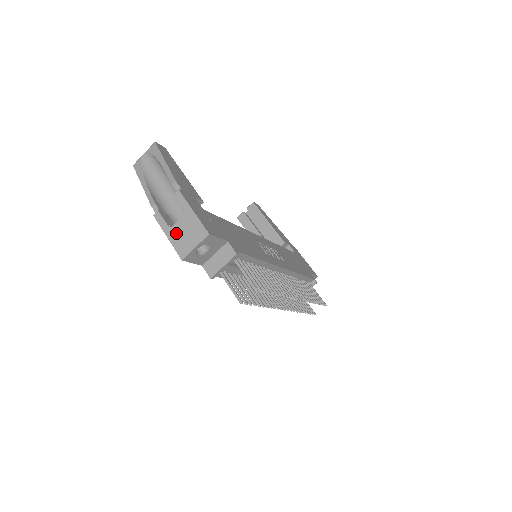
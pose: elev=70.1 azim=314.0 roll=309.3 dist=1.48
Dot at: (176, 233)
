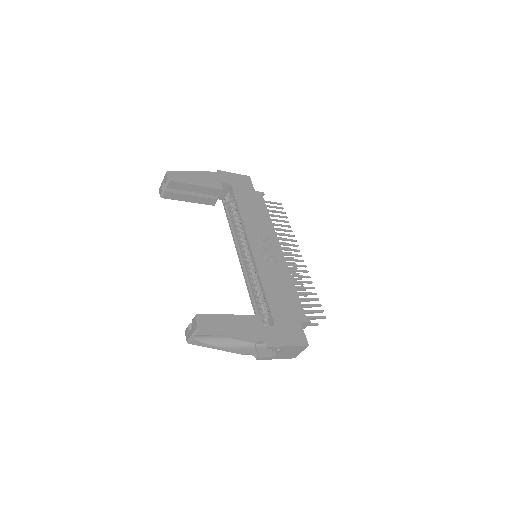
Dot at: (282, 356)
